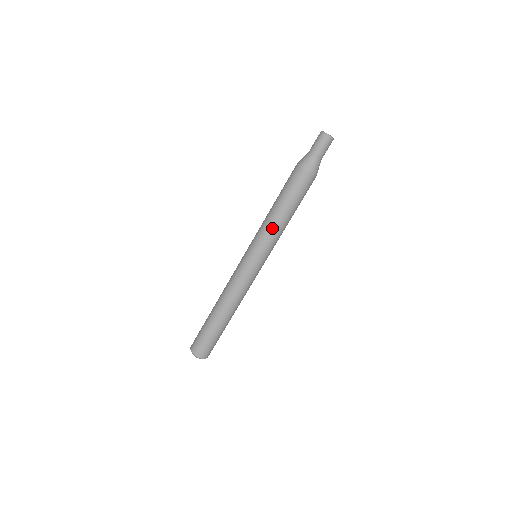
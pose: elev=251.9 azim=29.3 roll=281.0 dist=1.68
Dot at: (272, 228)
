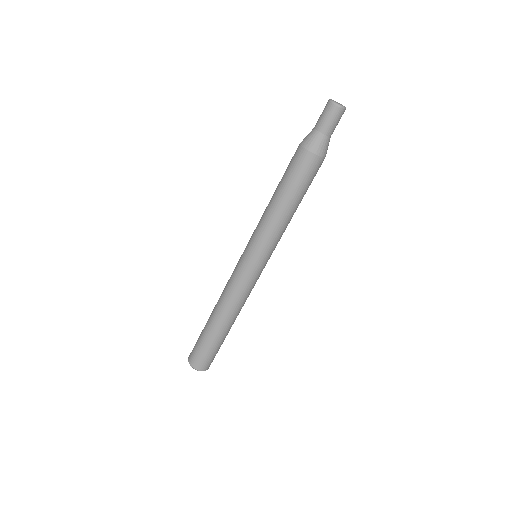
Dot at: (269, 222)
